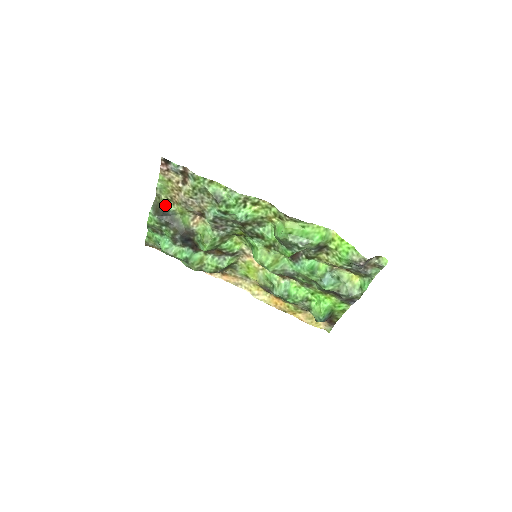
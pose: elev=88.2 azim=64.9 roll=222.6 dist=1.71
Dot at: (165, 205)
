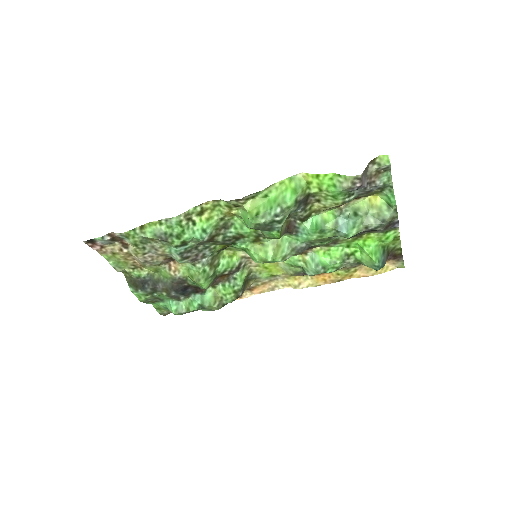
Dot at: (136, 275)
